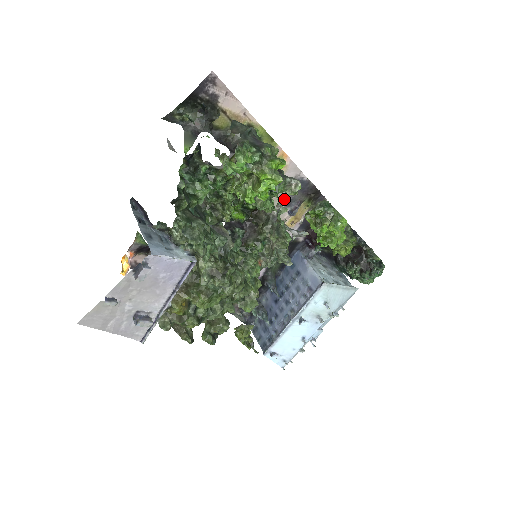
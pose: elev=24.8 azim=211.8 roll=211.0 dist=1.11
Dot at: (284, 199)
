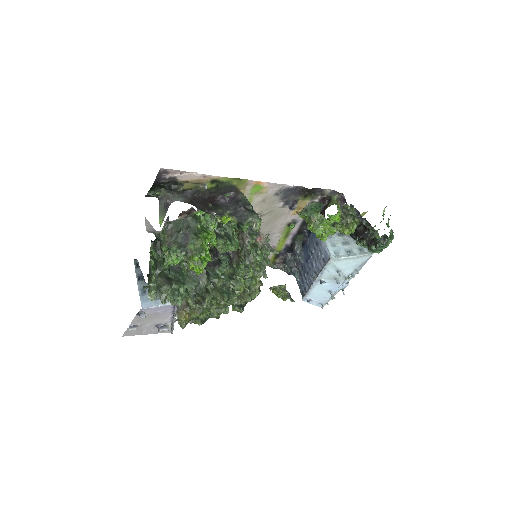
Dot at: (279, 202)
